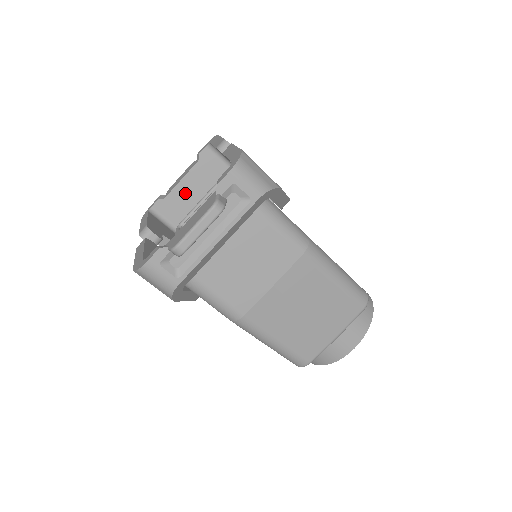
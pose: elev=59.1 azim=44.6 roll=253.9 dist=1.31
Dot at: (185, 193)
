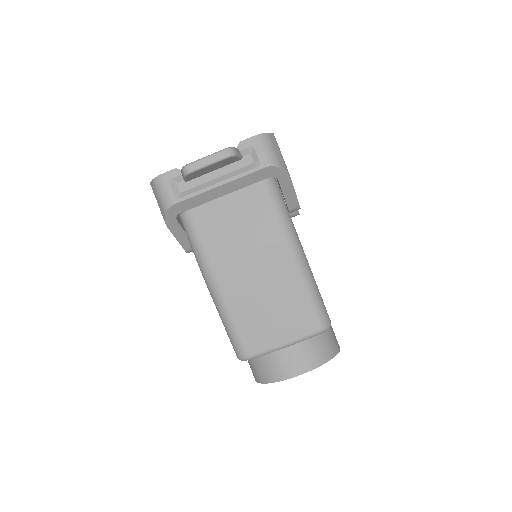
Dot at: occluded
